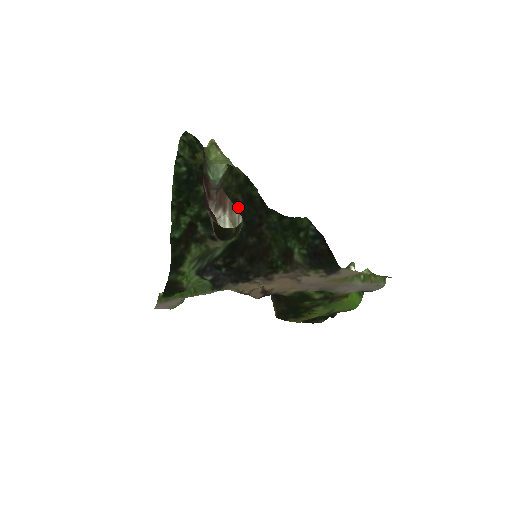
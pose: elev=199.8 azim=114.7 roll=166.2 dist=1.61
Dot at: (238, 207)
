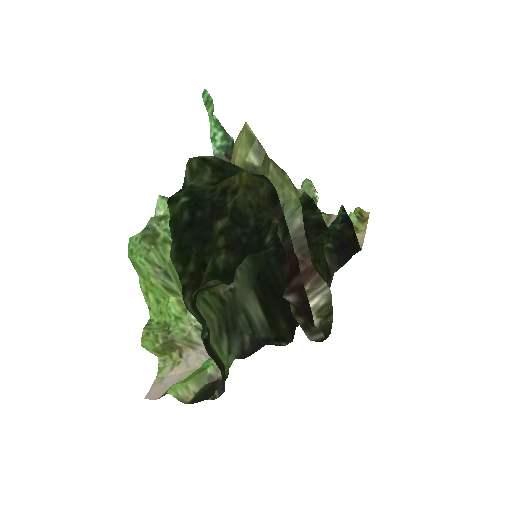
Dot at: (273, 232)
